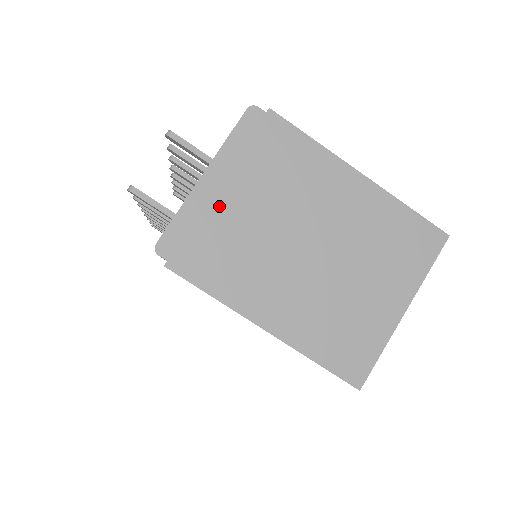
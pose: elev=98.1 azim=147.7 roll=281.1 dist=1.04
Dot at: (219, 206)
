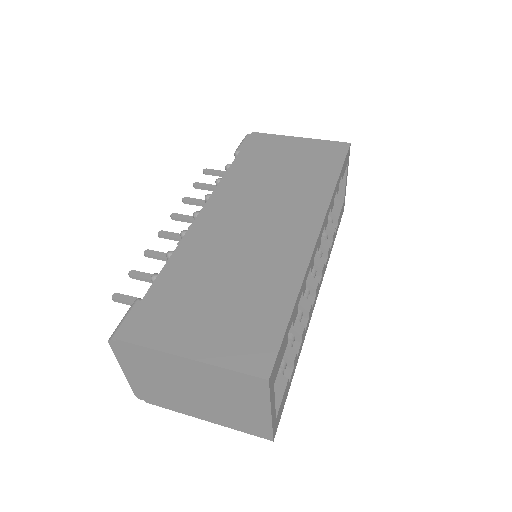
Dot at: (141, 381)
